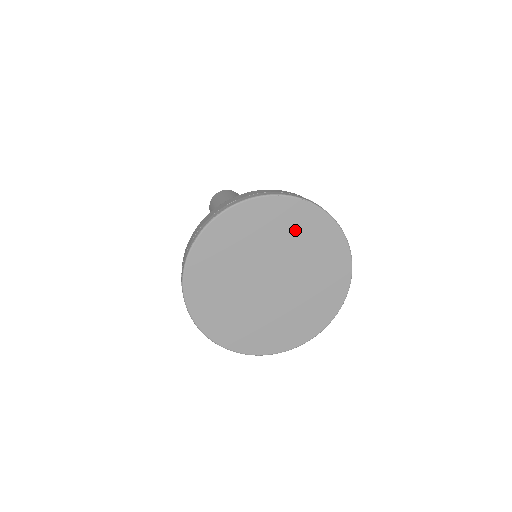
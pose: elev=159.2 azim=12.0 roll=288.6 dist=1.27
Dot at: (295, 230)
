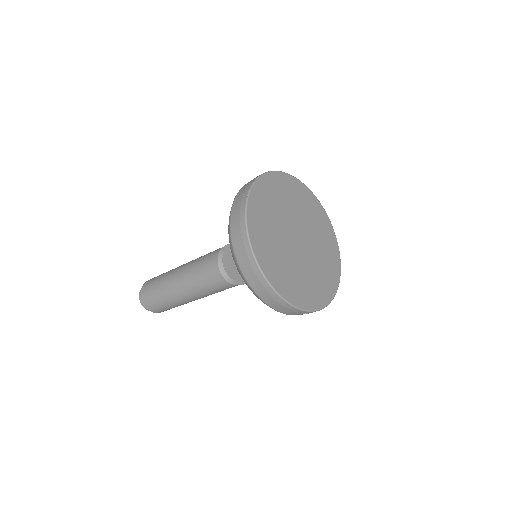
Dot at: (301, 201)
